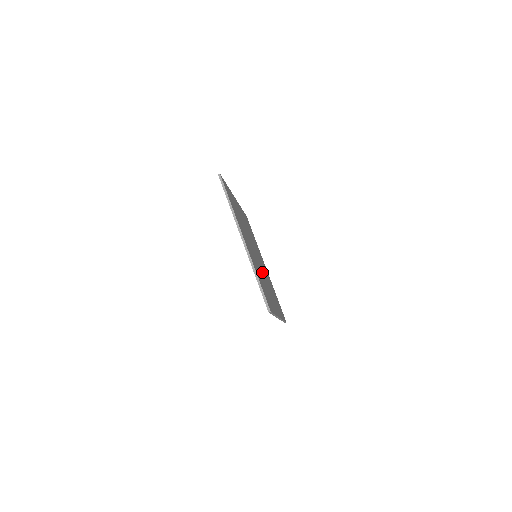
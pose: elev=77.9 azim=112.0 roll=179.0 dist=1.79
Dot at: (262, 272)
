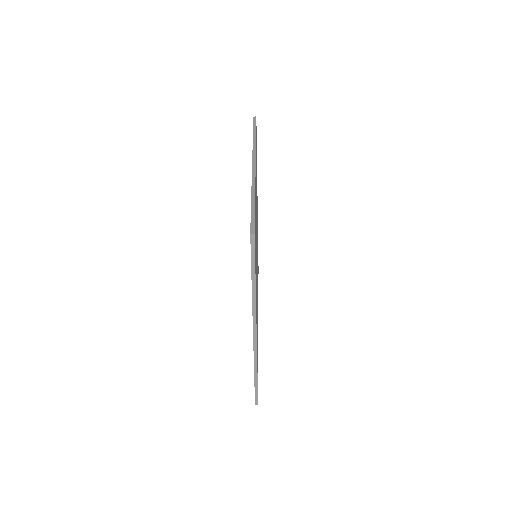
Dot at: (257, 283)
